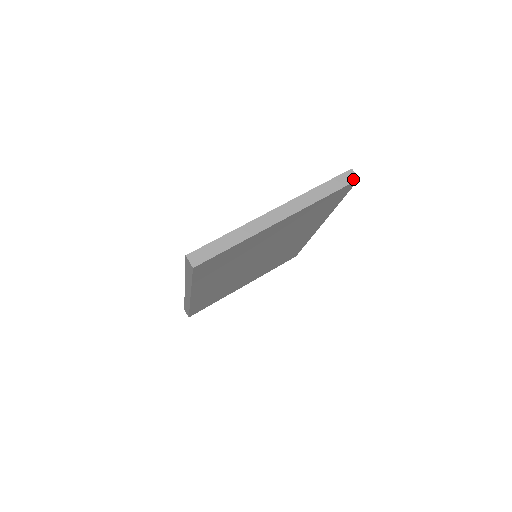
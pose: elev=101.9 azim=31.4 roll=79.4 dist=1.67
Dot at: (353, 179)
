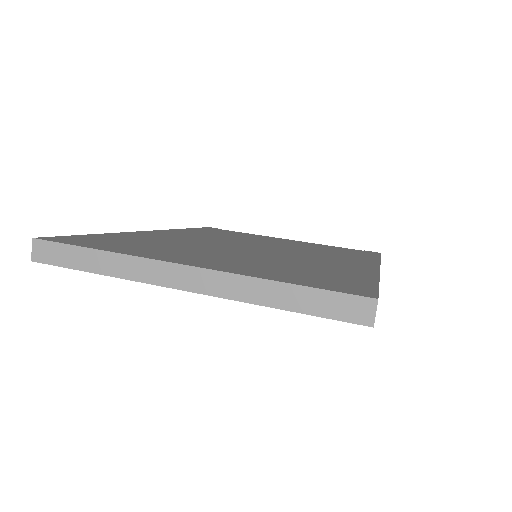
Dot at: (361, 319)
